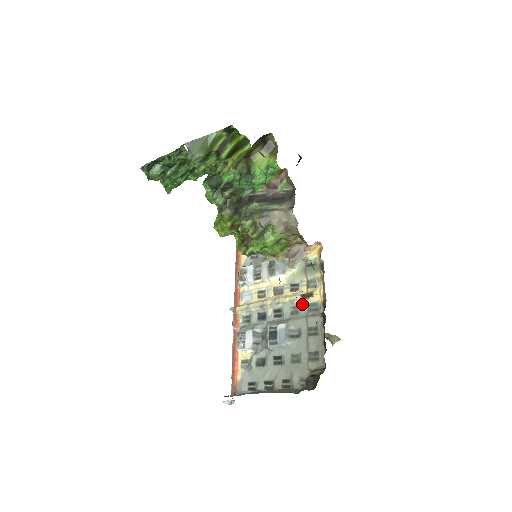
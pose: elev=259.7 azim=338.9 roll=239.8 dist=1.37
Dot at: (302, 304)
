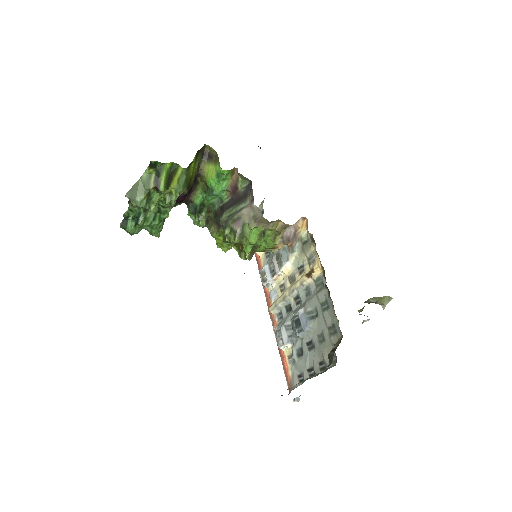
Dot at: (310, 283)
